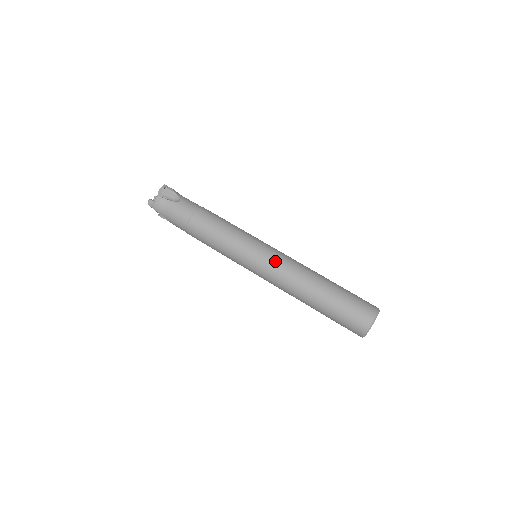
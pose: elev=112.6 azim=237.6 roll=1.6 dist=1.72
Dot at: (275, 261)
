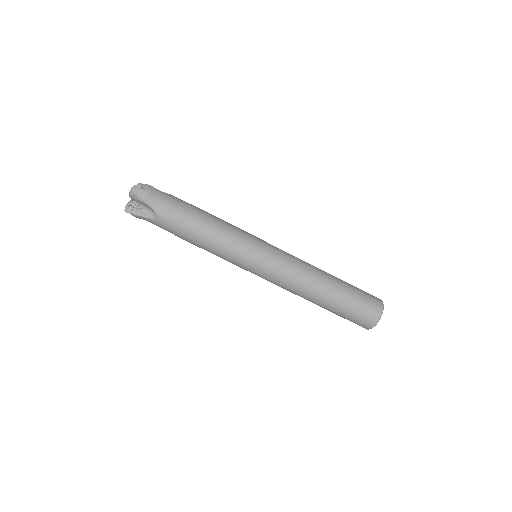
Dot at: (272, 280)
